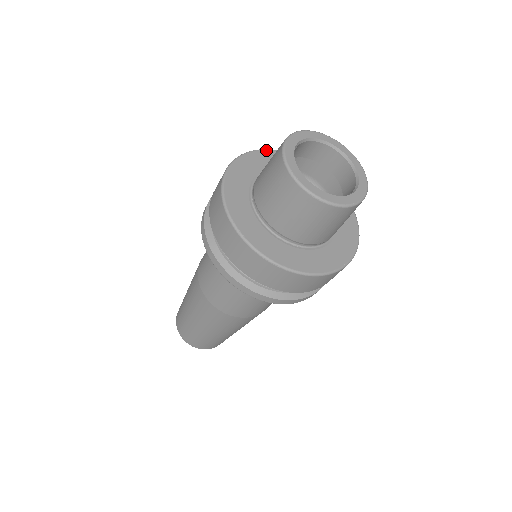
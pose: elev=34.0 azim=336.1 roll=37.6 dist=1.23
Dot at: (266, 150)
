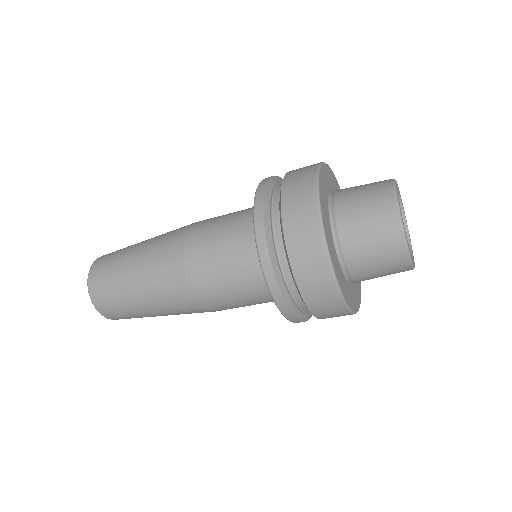
Dot at: (328, 165)
